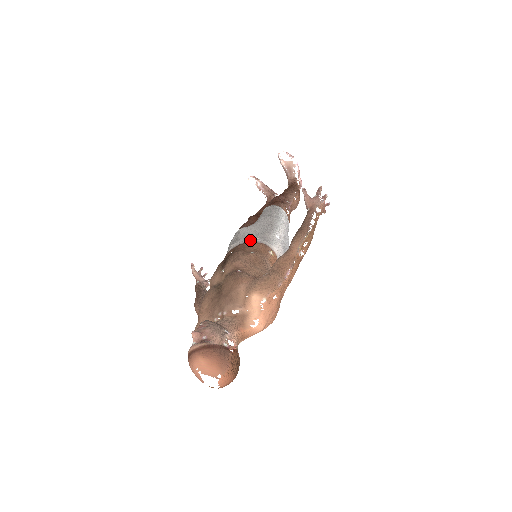
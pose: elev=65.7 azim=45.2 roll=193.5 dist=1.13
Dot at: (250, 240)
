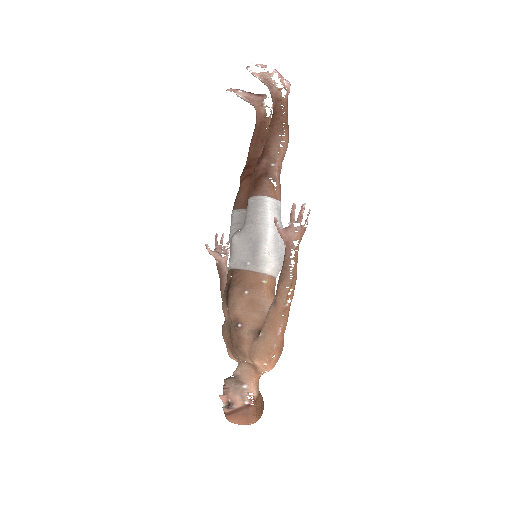
Dot at: (242, 266)
